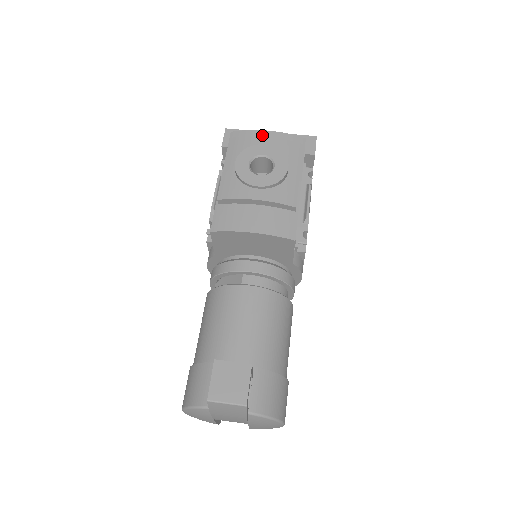
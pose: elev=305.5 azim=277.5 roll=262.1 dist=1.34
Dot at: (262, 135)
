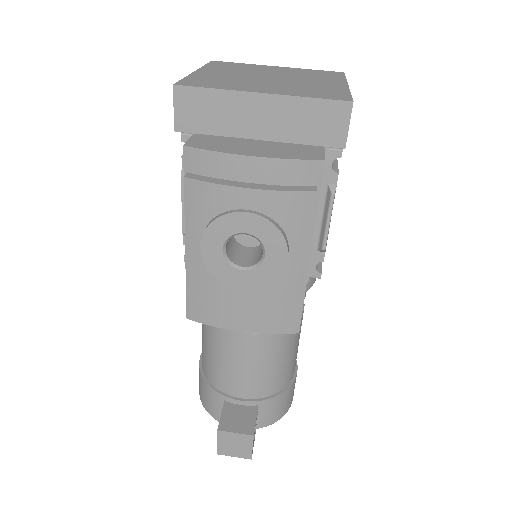
Dot at: (241, 167)
